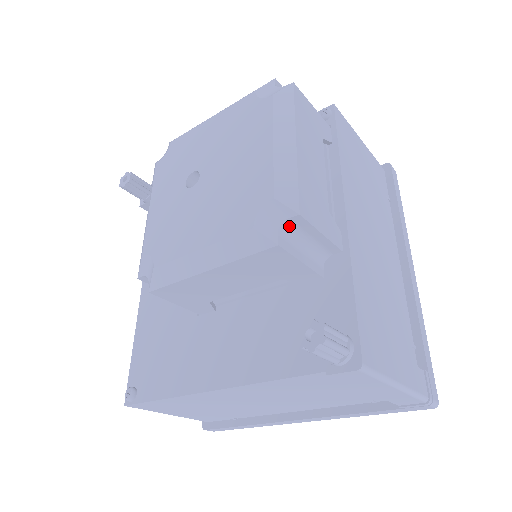
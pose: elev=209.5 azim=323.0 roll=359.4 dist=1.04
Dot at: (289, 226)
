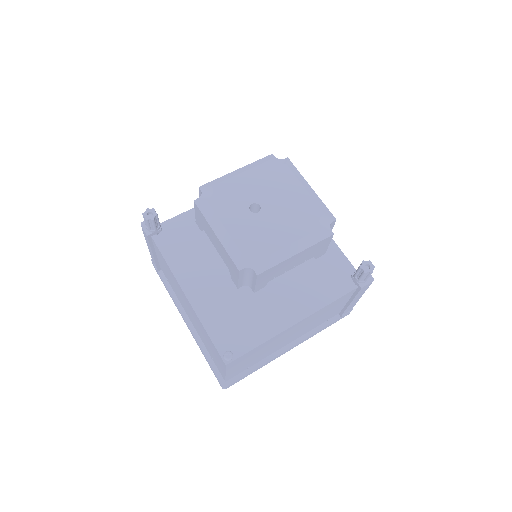
Dot at: occluded
